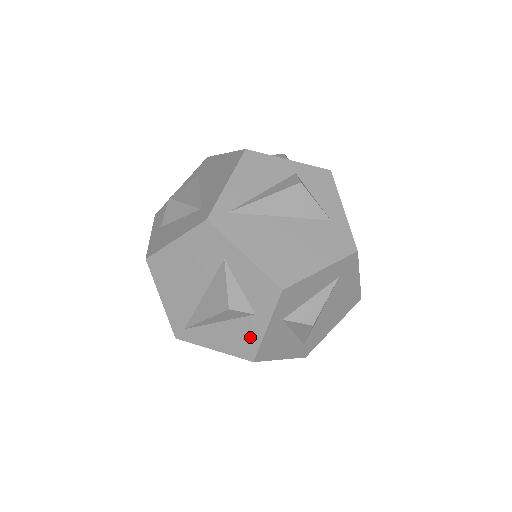
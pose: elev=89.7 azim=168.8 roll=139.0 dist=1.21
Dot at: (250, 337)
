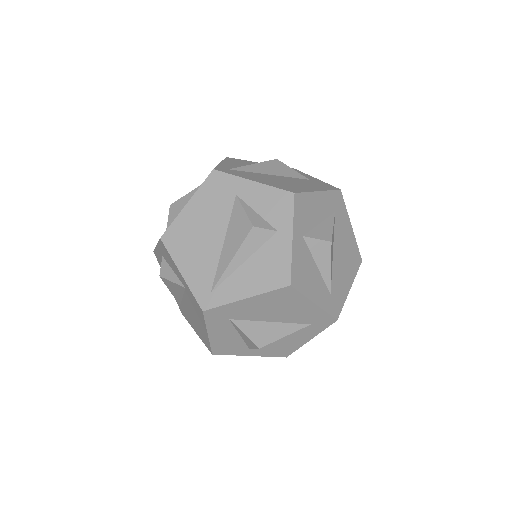
Dot at: (279, 258)
